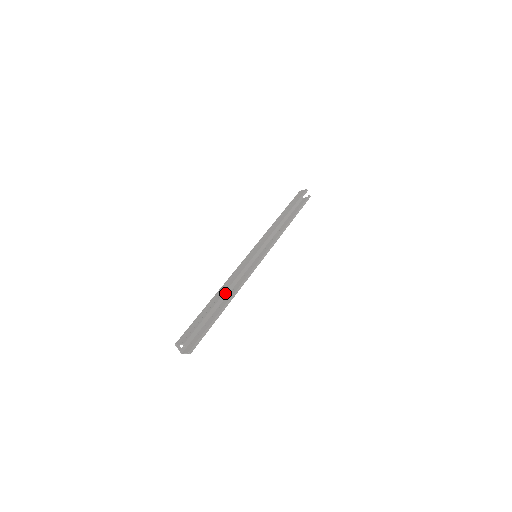
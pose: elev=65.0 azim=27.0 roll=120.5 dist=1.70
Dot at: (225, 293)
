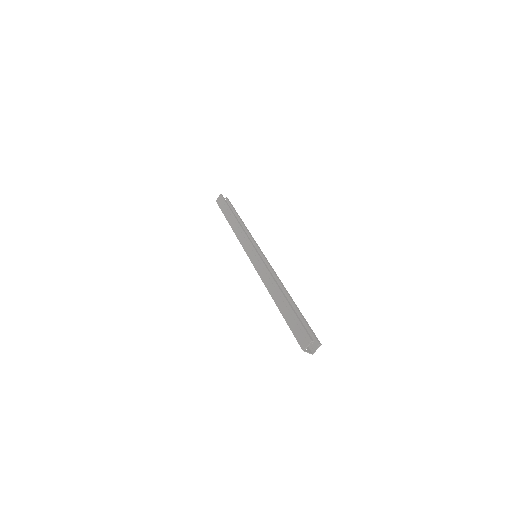
Dot at: (280, 289)
